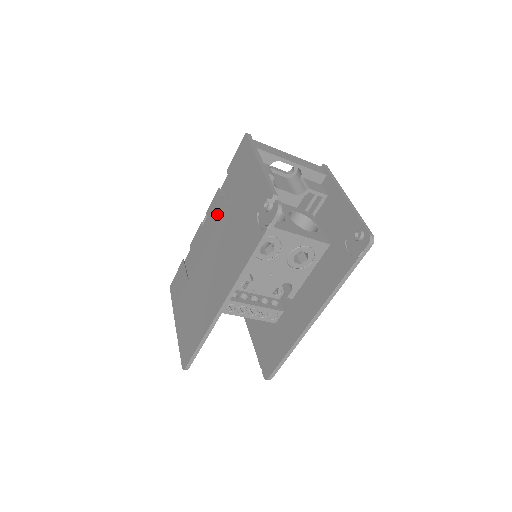
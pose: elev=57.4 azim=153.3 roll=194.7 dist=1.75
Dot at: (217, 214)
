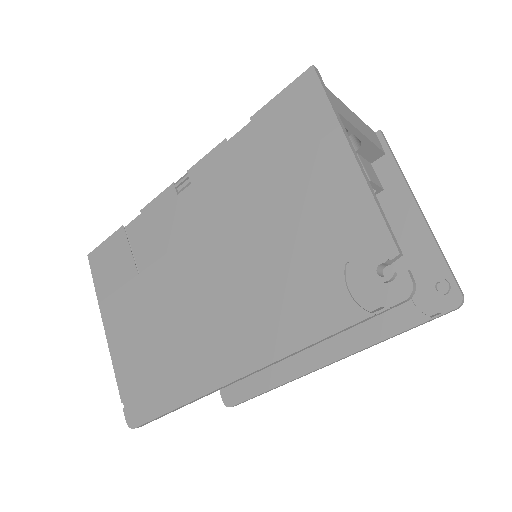
Dot at: (221, 194)
